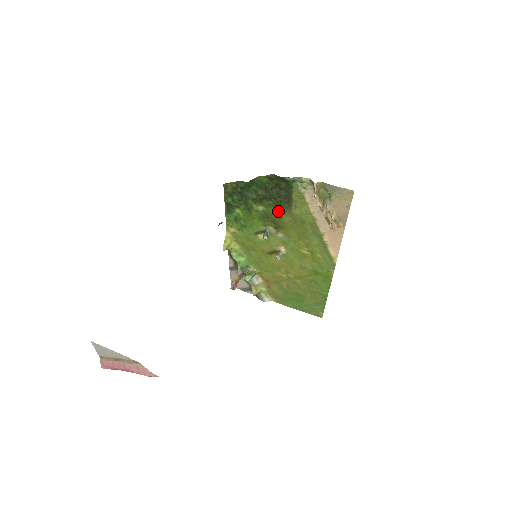
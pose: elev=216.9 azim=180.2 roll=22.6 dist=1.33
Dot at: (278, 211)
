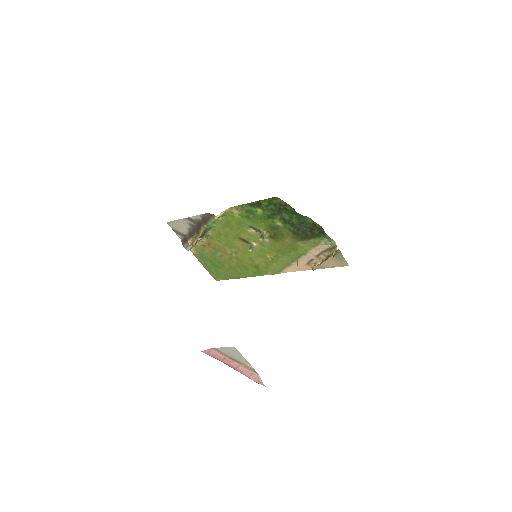
Dot at: (289, 234)
